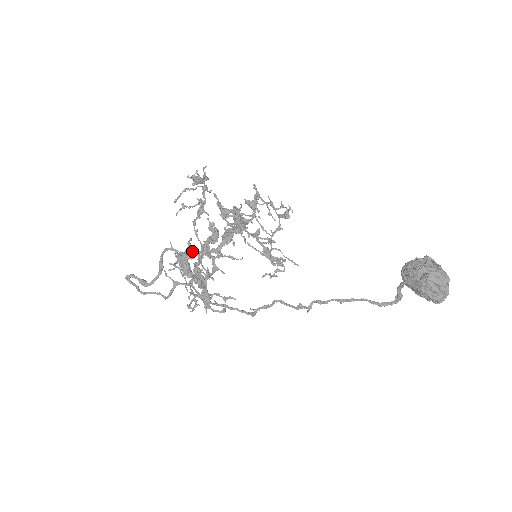
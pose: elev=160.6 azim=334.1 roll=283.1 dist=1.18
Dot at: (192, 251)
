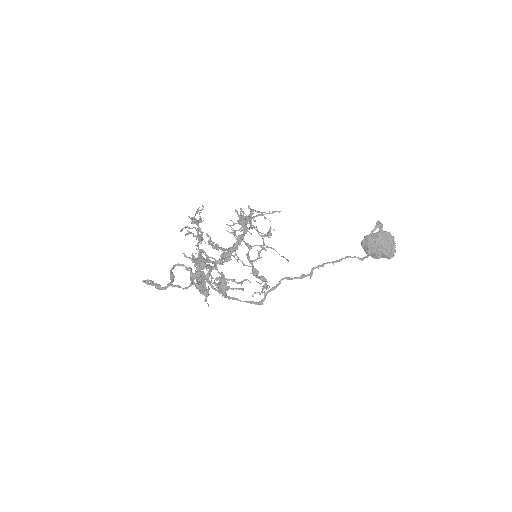
Dot at: (203, 257)
